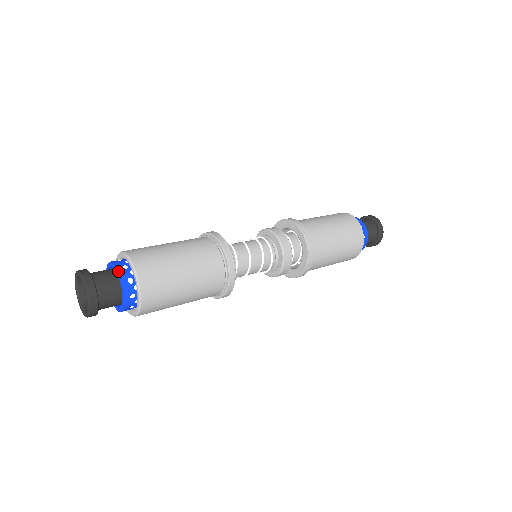
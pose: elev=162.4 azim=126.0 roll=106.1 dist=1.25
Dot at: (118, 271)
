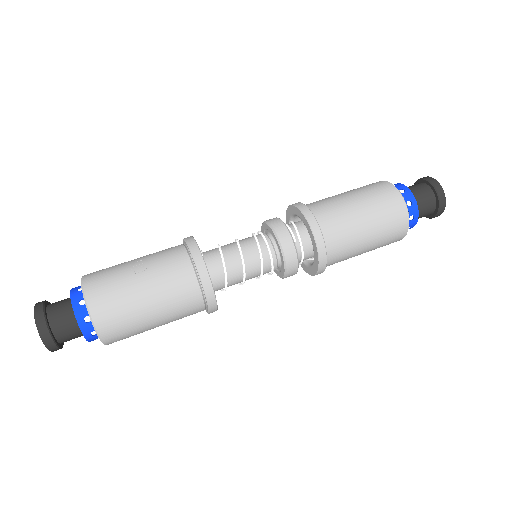
Dot at: occluded
